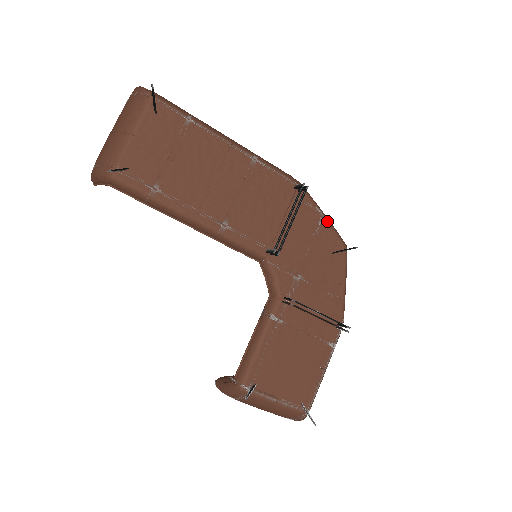
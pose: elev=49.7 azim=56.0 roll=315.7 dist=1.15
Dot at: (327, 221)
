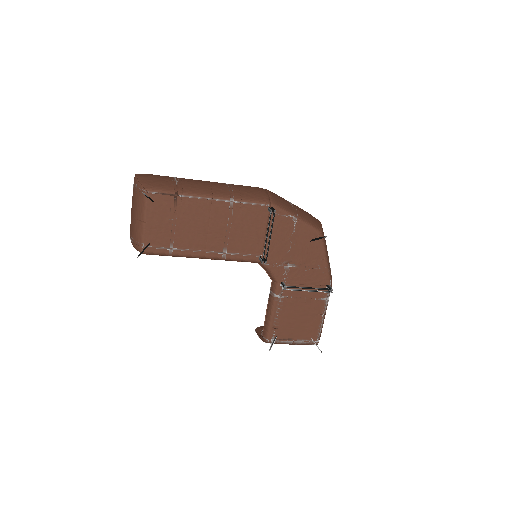
Dot at: (300, 221)
